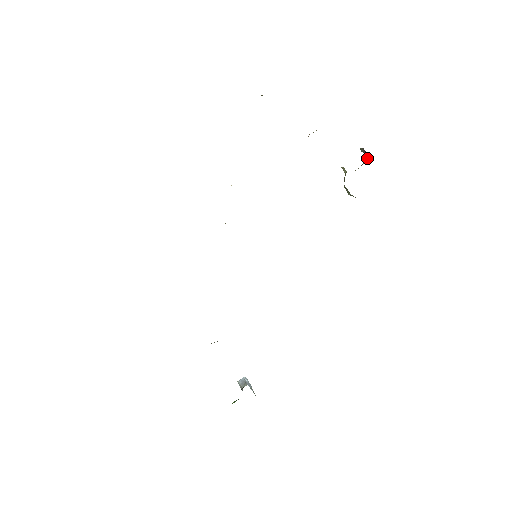
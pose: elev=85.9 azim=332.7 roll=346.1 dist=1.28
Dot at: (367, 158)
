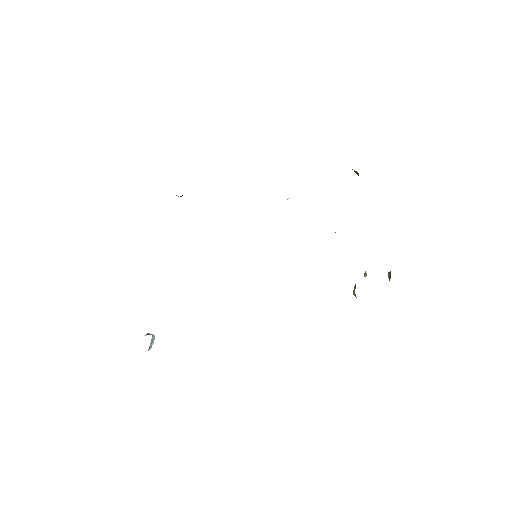
Dot at: occluded
